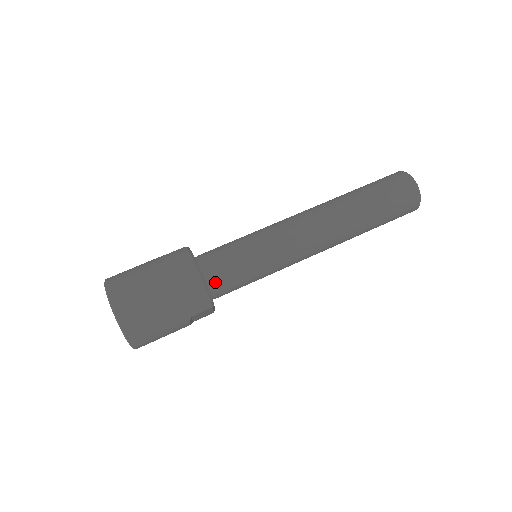
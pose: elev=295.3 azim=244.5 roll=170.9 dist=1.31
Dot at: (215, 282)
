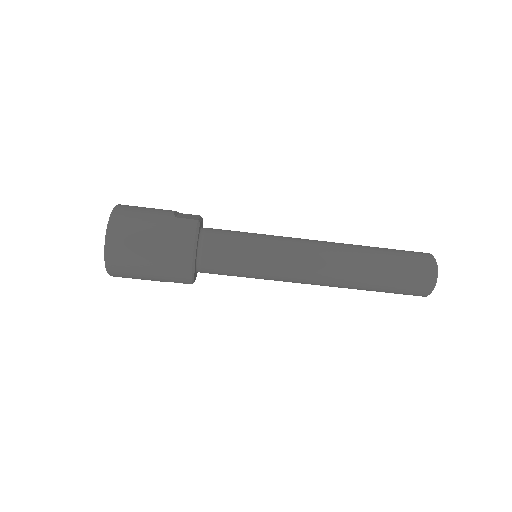
Dot at: (205, 267)
